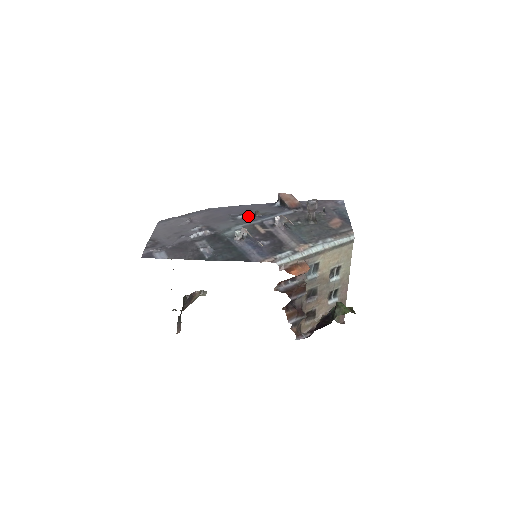
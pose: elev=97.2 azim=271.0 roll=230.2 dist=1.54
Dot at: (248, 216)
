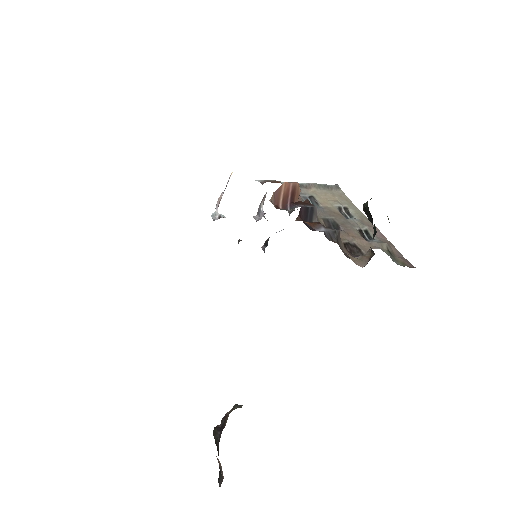
Dot at: occluded
